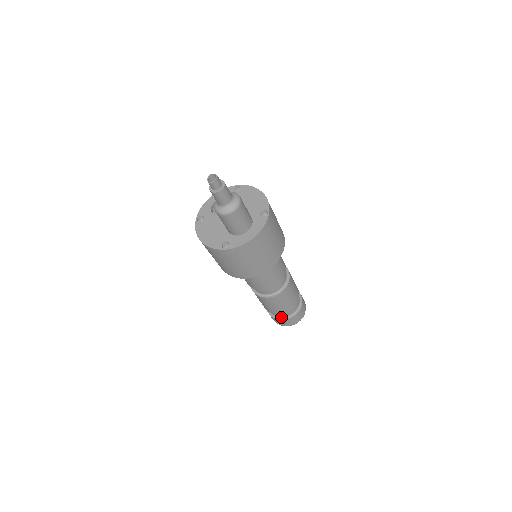
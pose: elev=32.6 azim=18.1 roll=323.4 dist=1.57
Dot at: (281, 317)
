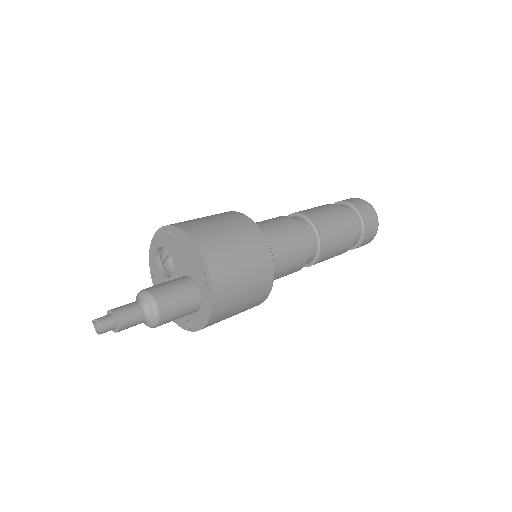
Dot at: occluded
